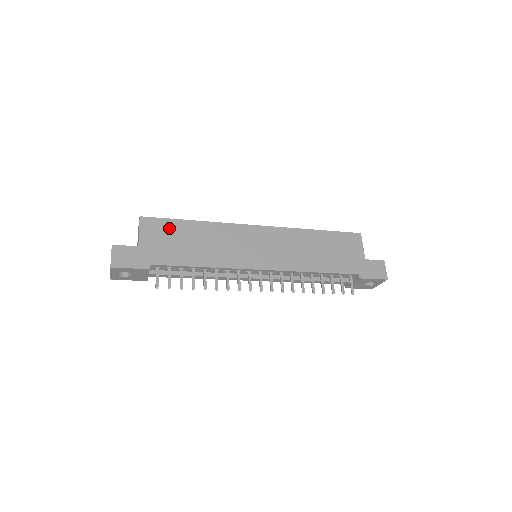
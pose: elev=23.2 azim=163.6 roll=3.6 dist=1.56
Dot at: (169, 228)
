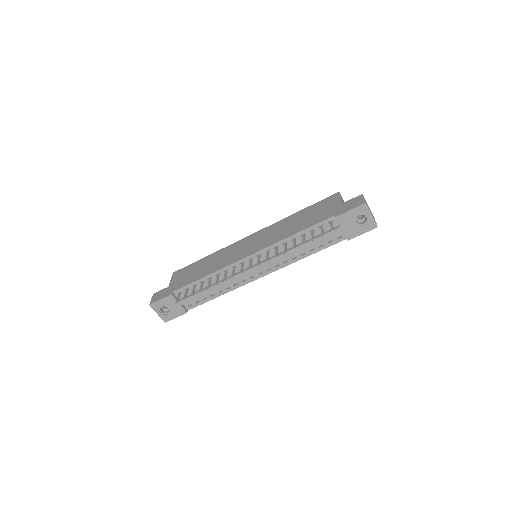
Dot at: (189, 269)
